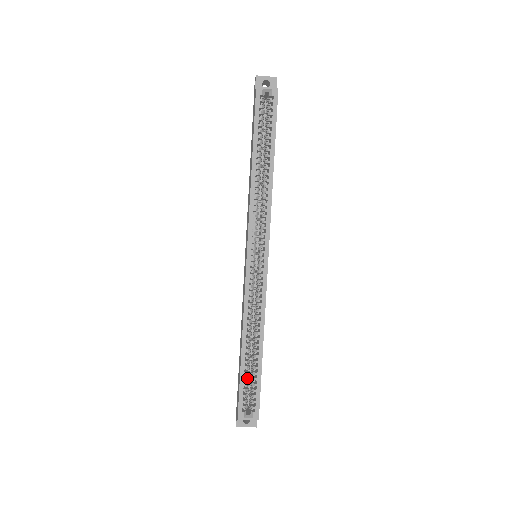
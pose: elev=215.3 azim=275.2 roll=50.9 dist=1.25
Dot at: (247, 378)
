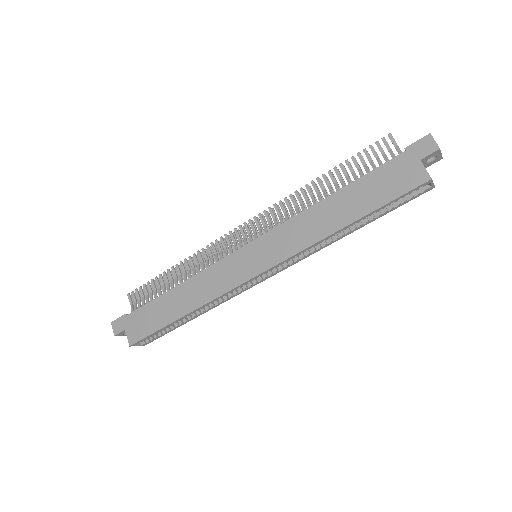
Dot at: (164, 328)
